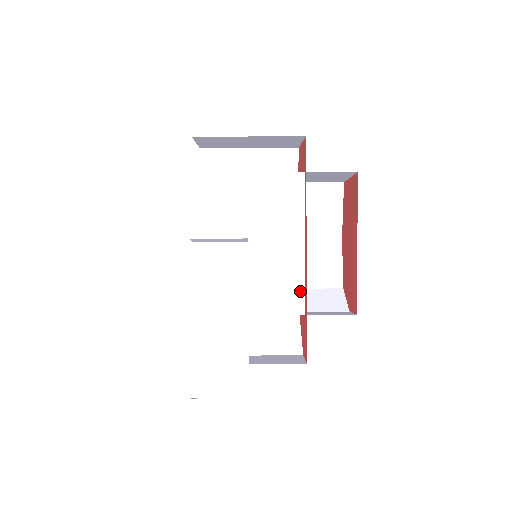
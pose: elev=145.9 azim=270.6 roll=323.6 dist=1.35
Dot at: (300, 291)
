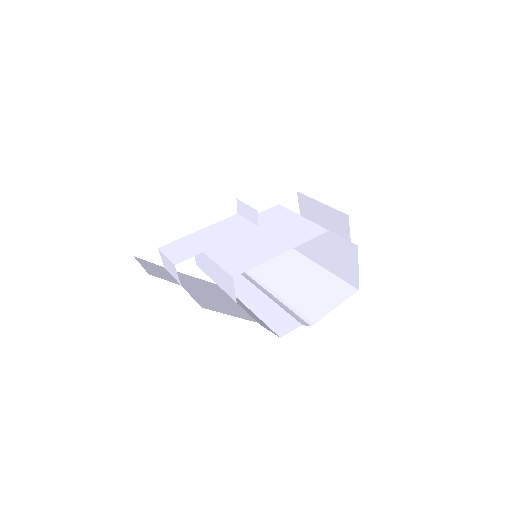
Dot at: (249, 267)
